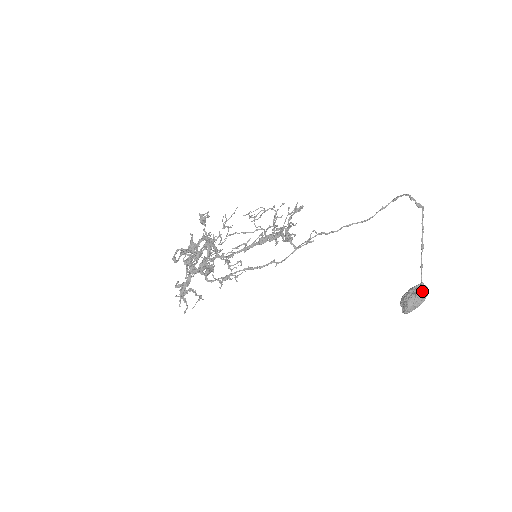
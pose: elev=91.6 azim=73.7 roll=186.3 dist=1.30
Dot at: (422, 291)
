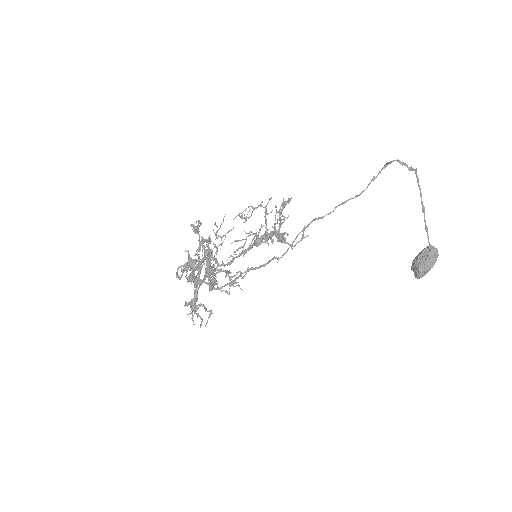
Dot at: (431, 254)
